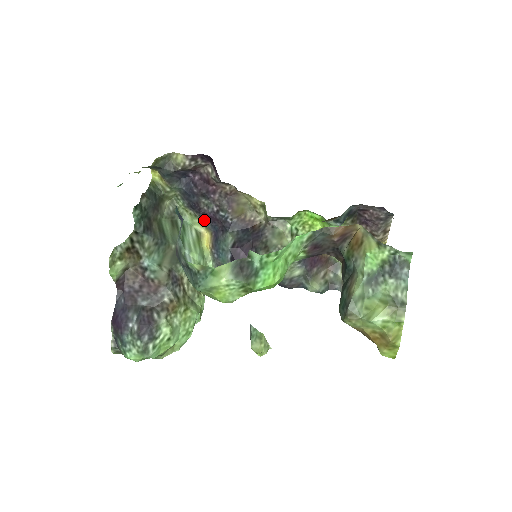
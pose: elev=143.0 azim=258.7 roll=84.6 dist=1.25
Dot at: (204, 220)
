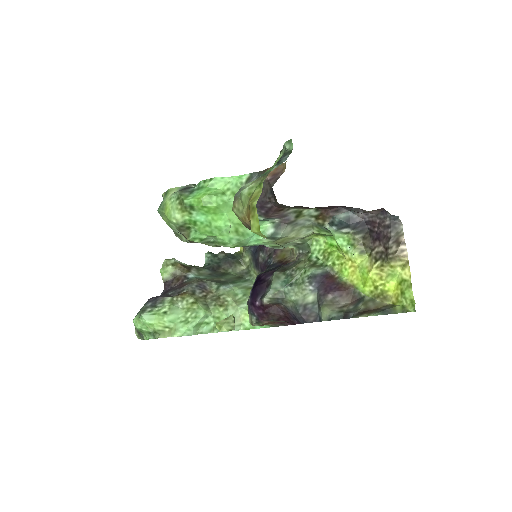
Dot at: occluded
